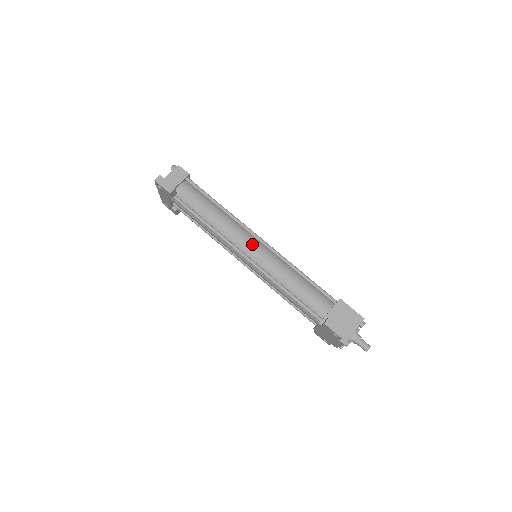
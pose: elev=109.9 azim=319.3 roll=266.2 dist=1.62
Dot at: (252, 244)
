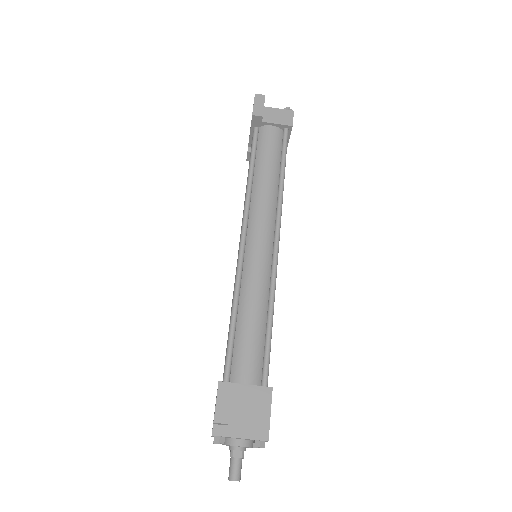
Dot at: (264, 237)
